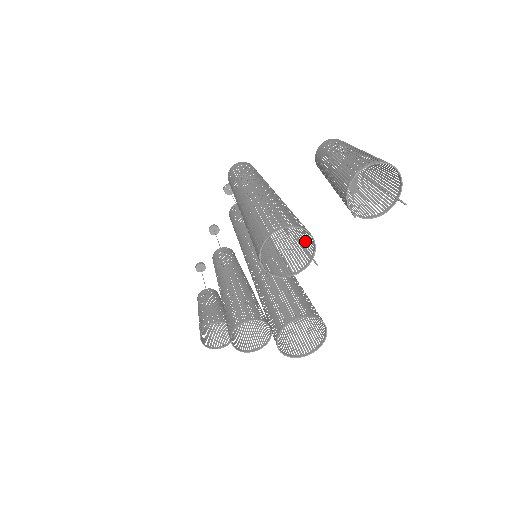
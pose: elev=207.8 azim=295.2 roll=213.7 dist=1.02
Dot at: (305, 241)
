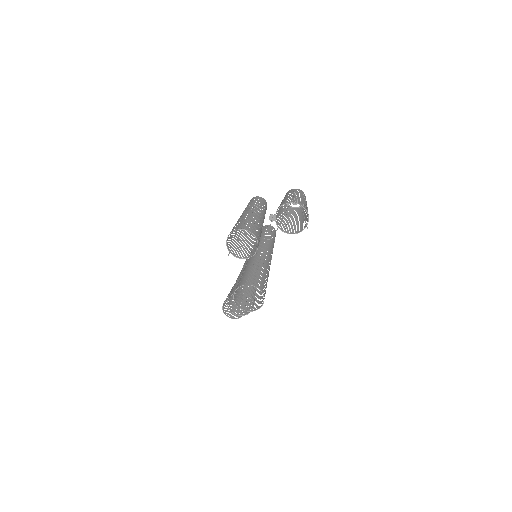
Dot at: occluded
